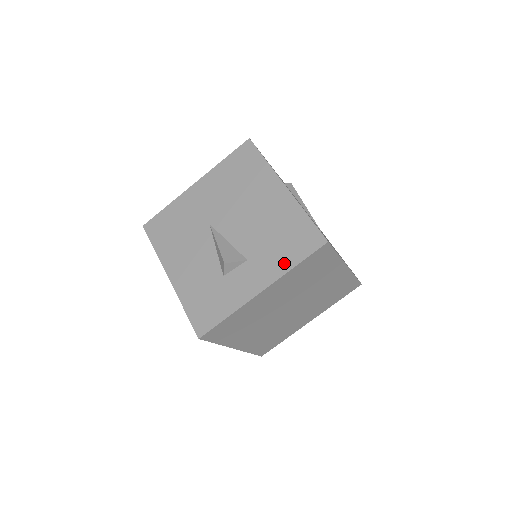
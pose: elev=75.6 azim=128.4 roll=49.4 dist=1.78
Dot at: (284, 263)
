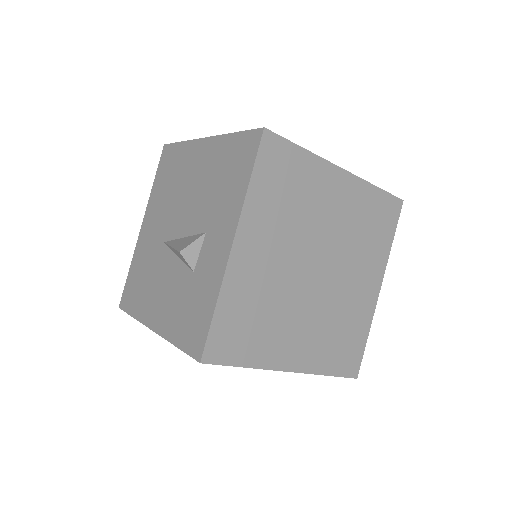
Dot at: (237, 194)
